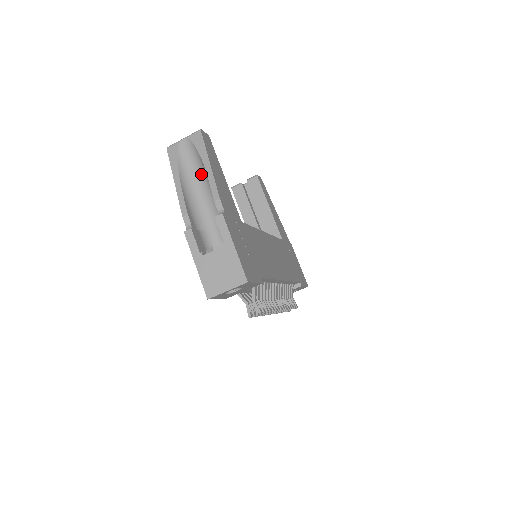
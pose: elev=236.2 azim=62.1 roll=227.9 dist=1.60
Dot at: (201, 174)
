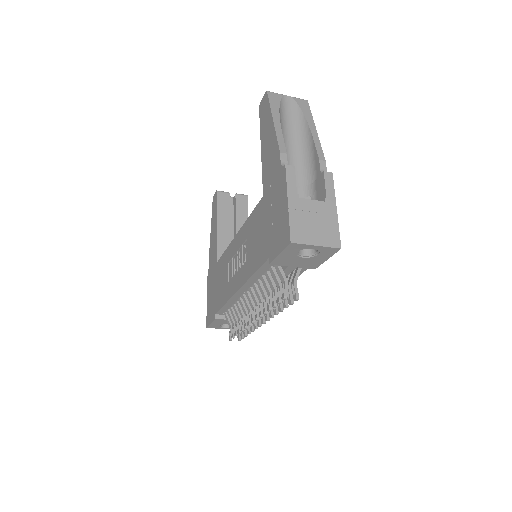
Dot at: (296, 134)
